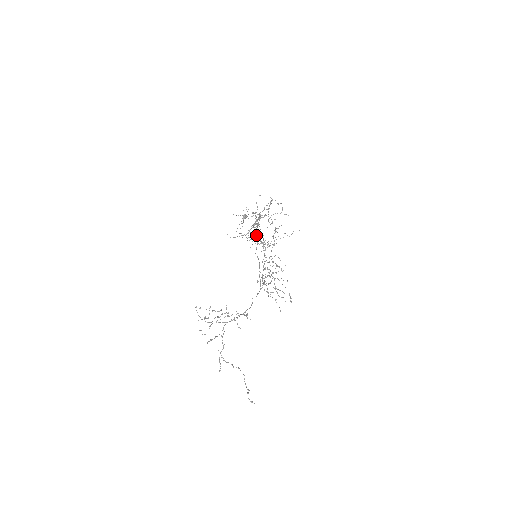
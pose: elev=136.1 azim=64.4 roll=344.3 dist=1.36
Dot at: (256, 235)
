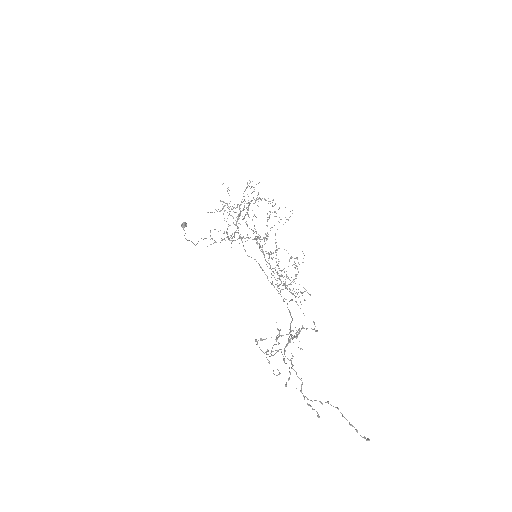
Dot at: (238, 233)
